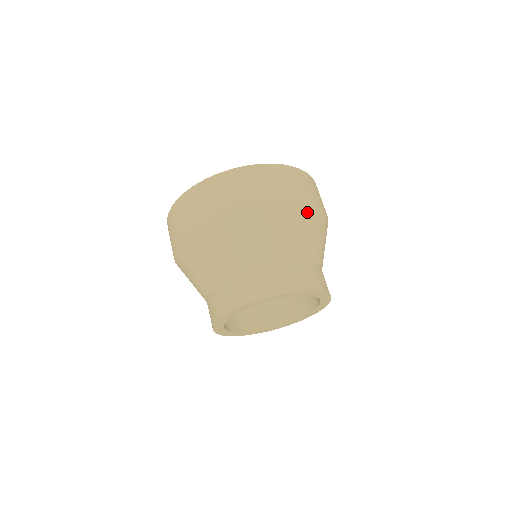
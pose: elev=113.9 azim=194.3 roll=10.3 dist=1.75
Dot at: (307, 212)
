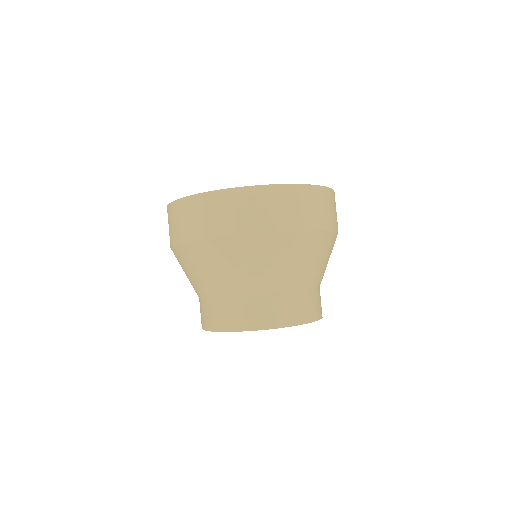
Dot at: occluded
